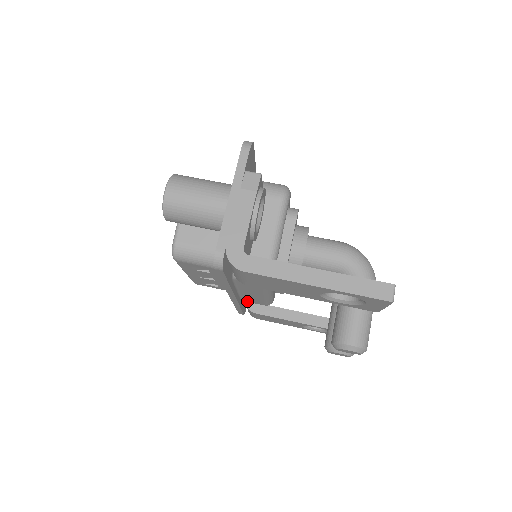
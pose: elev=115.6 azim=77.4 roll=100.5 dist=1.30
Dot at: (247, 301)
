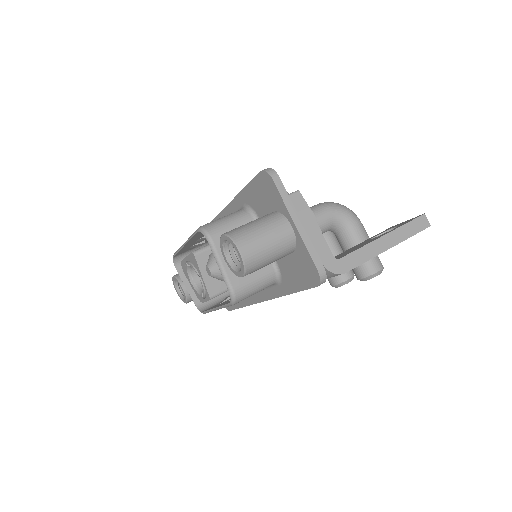
Dot at: occluded
